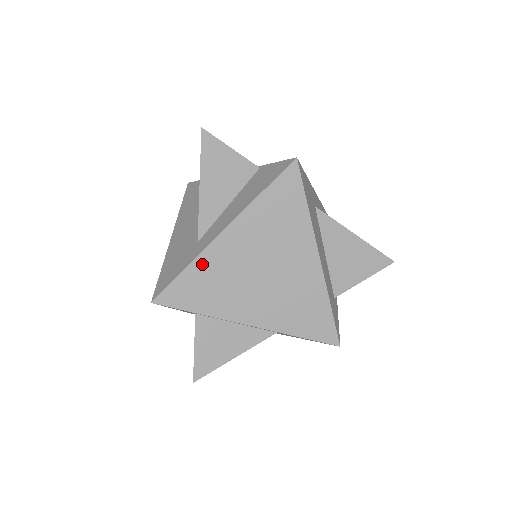
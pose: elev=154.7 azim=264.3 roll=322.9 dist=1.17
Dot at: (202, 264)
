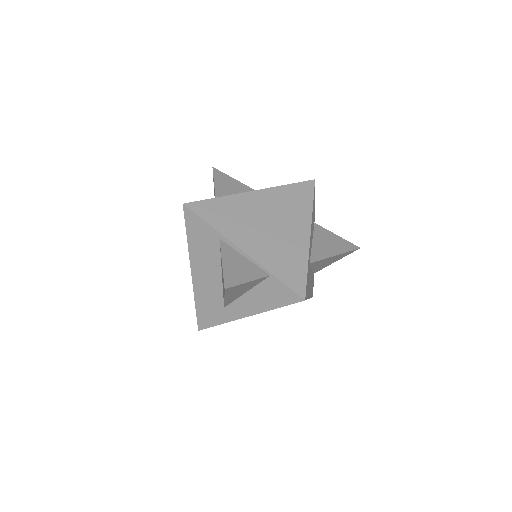
Dot at: occluded
